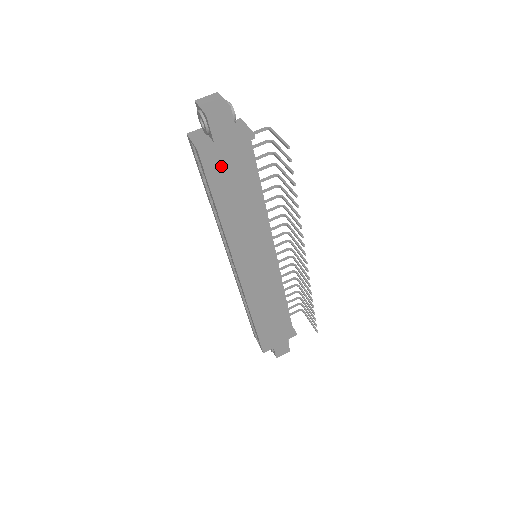
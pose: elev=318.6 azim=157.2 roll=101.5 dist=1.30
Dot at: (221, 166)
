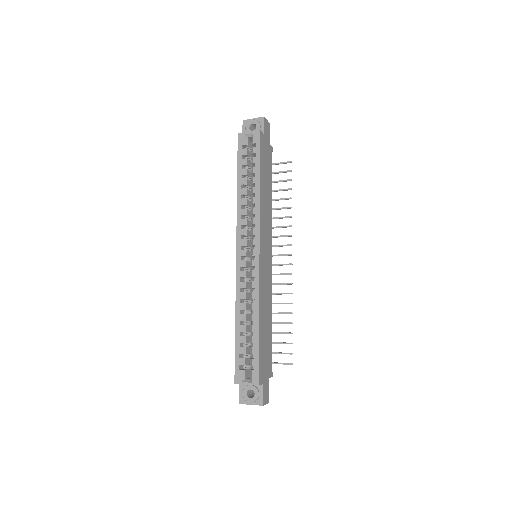
Dot at: (264, 152)
